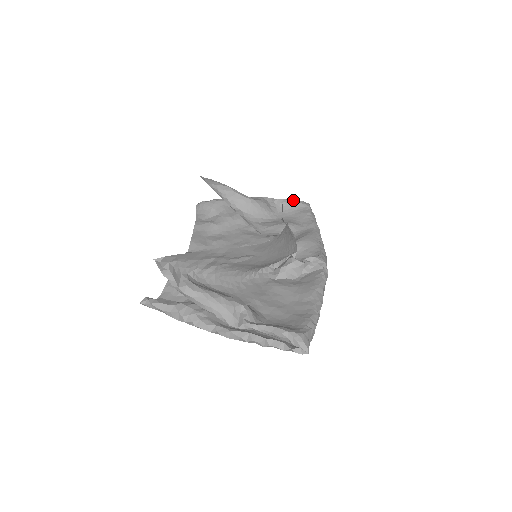
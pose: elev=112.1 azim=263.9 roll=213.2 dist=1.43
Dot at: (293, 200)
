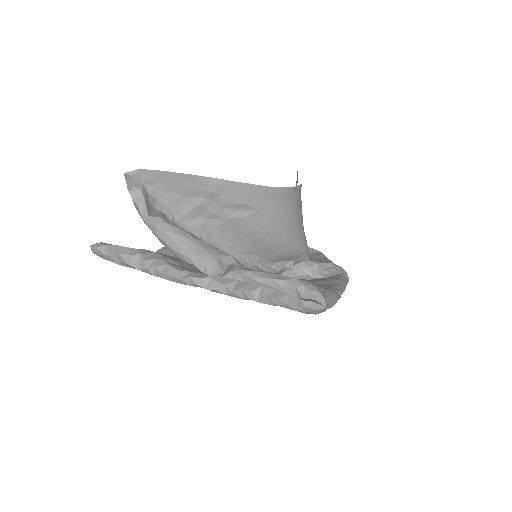
Dot at: occluded
